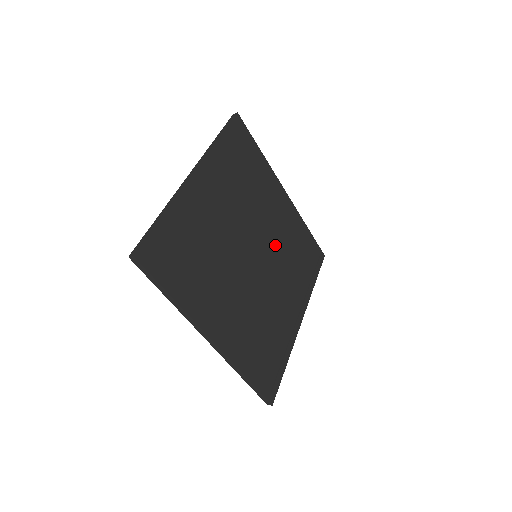
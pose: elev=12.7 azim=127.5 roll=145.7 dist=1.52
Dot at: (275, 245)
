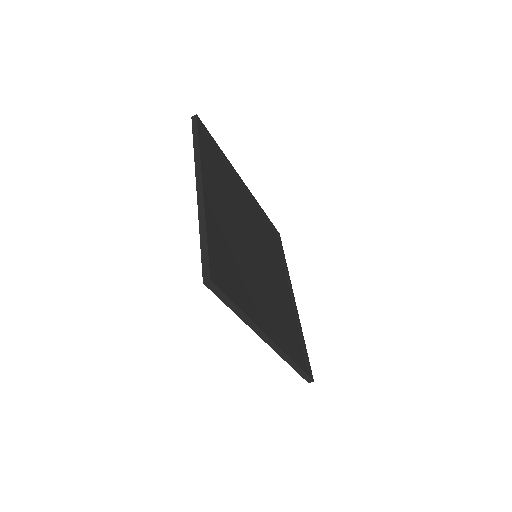
Dot at: (273, 284)
